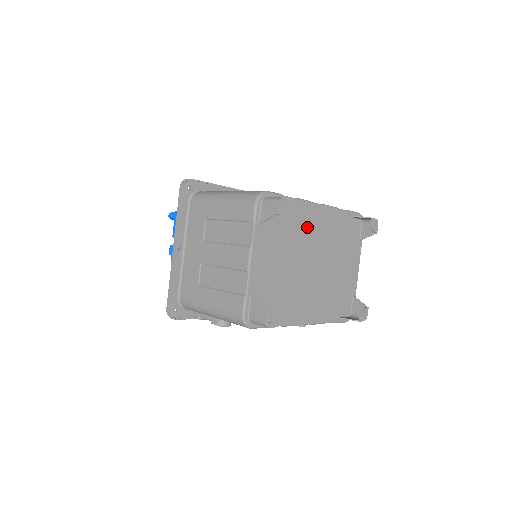
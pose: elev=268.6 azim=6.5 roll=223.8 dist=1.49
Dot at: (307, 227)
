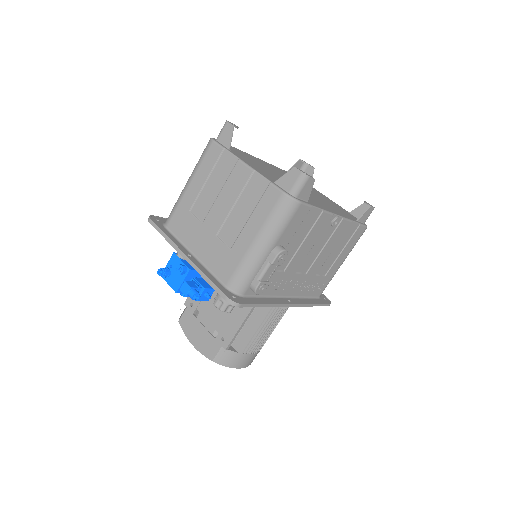
Dot at: occluded
